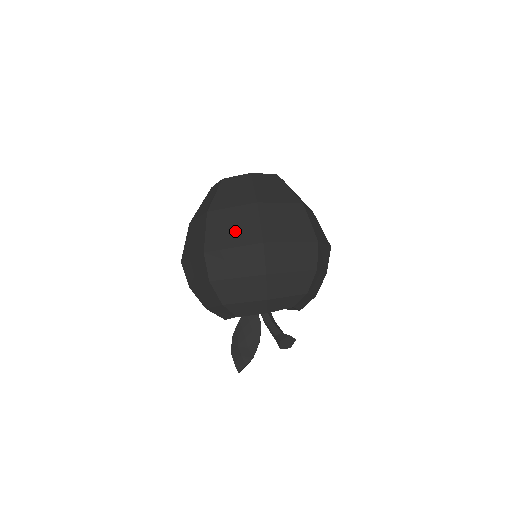
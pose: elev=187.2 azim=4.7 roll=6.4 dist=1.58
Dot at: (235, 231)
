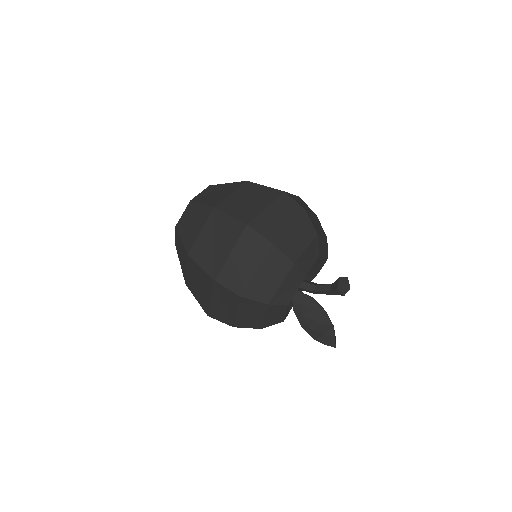
Dot at: (220, 242)
